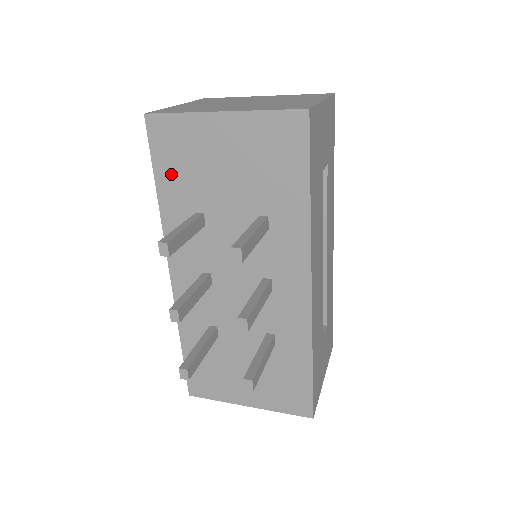
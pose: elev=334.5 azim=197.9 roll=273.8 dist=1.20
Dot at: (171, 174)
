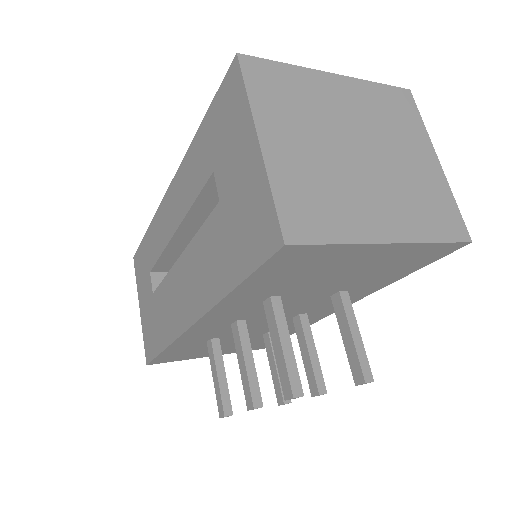
Dot at: (269, 280)
